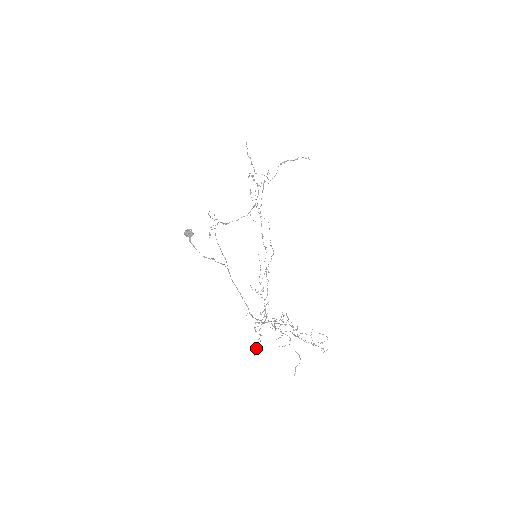
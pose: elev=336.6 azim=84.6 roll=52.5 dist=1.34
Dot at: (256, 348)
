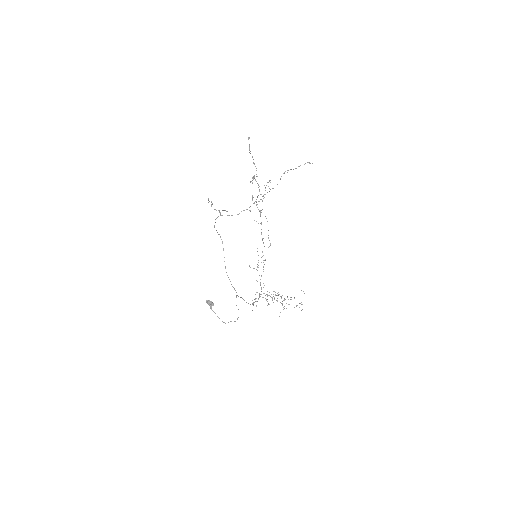
Dot at: occluded
